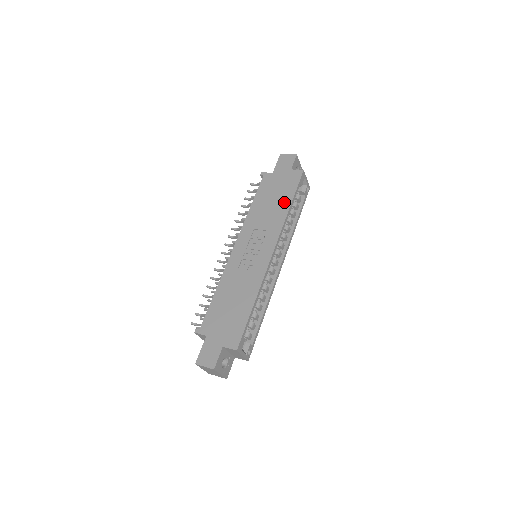
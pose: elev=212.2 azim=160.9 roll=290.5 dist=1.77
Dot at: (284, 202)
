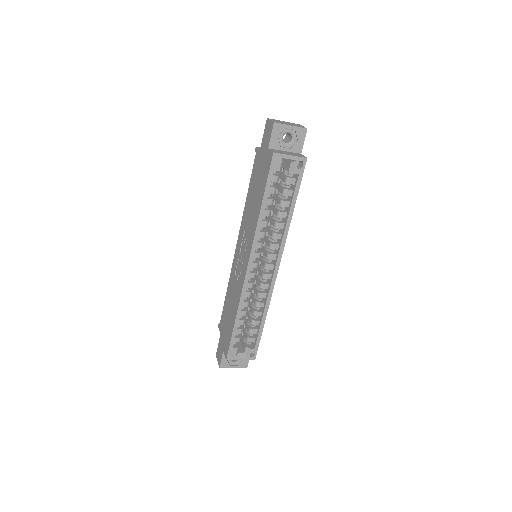
Dot at: (259, 201)
